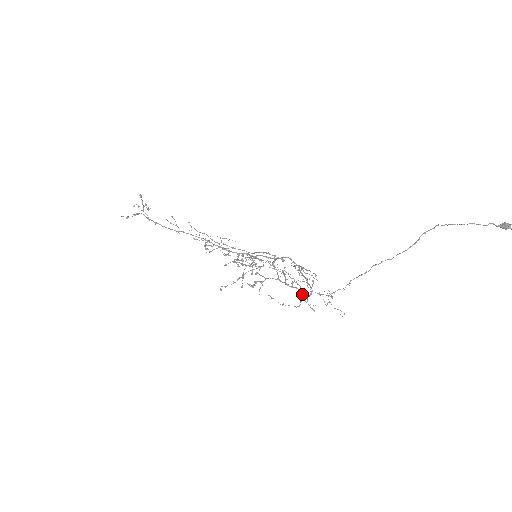
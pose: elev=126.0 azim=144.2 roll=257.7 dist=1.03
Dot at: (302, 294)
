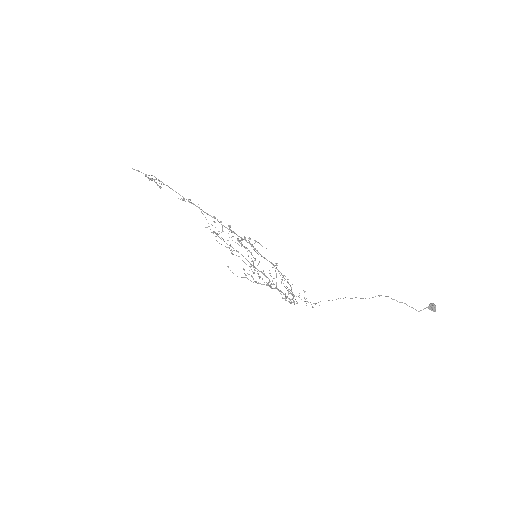
Dot at: (287, 296)
